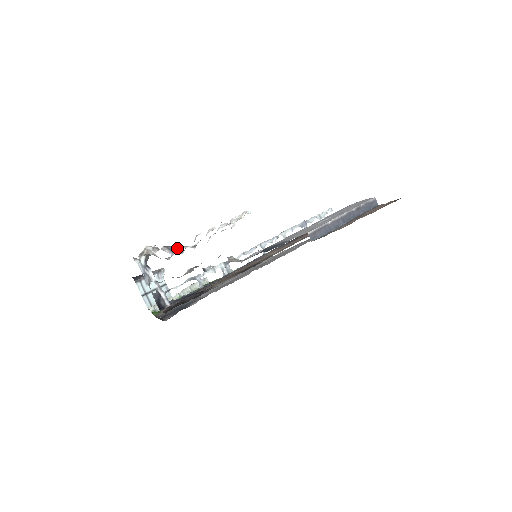
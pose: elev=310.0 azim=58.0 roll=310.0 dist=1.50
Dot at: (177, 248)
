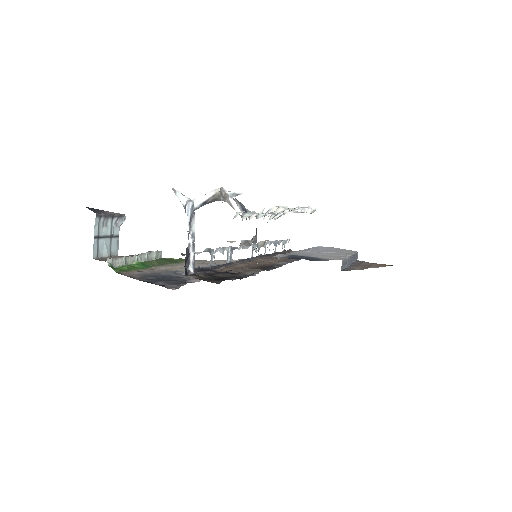
Dot at: (246, 209)
